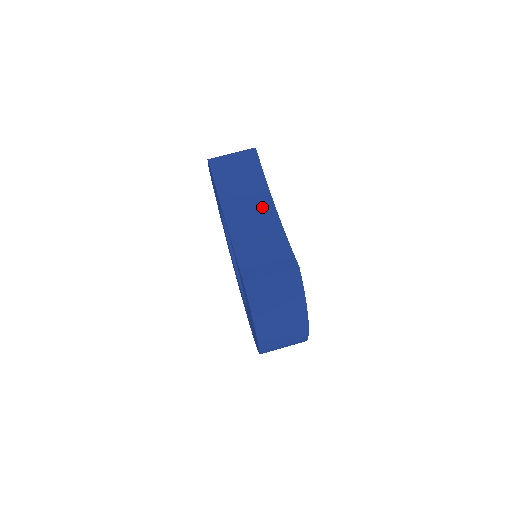
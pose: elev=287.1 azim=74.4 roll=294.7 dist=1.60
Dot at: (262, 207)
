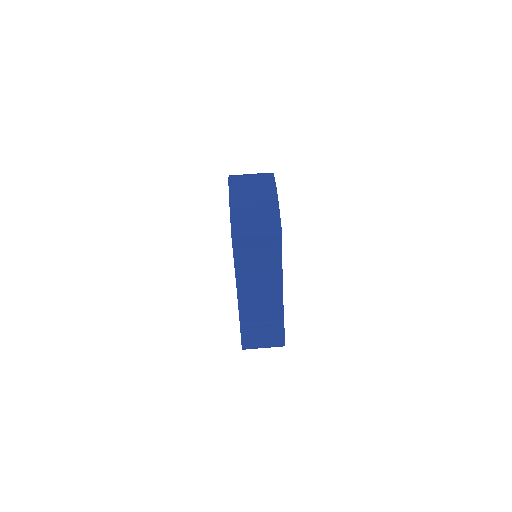
Dot at: (271, 286)
